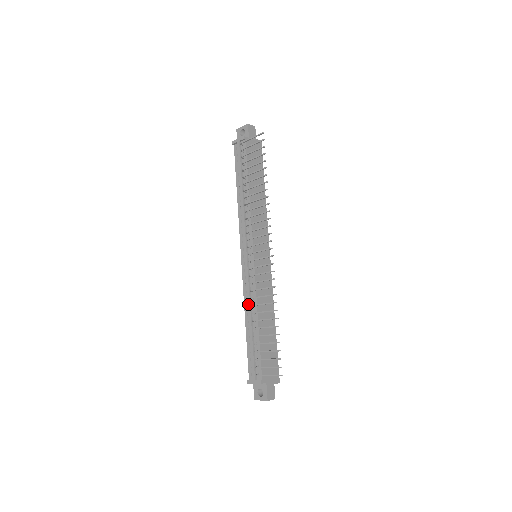
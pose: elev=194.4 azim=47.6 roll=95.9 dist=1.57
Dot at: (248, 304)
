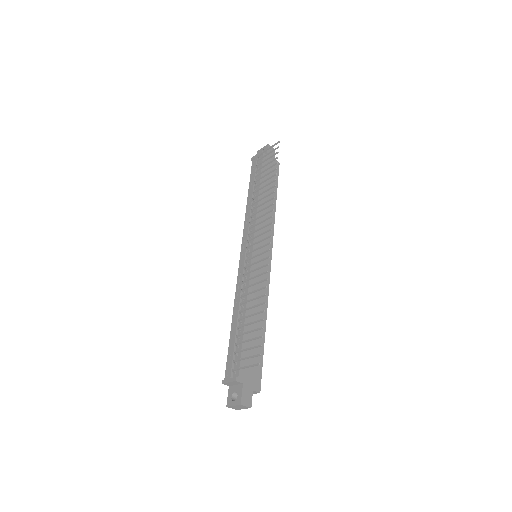
Dot at: (238, 297)
